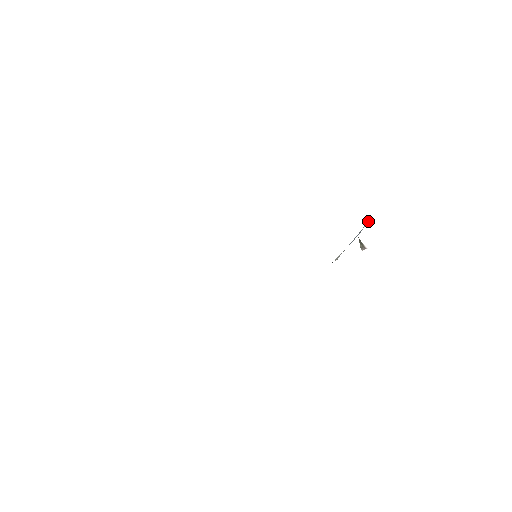
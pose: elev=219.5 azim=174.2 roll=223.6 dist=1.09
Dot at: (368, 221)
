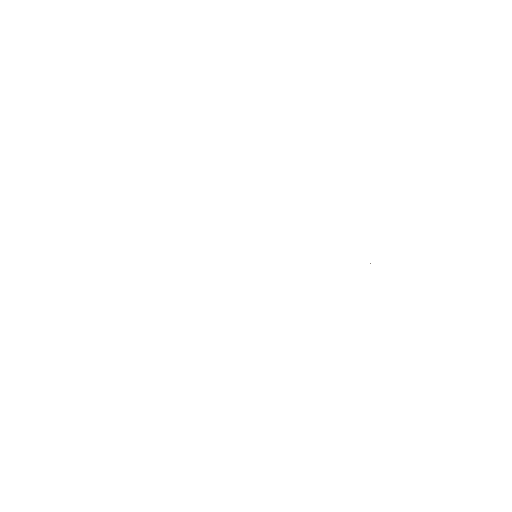
Dot at: occluded
